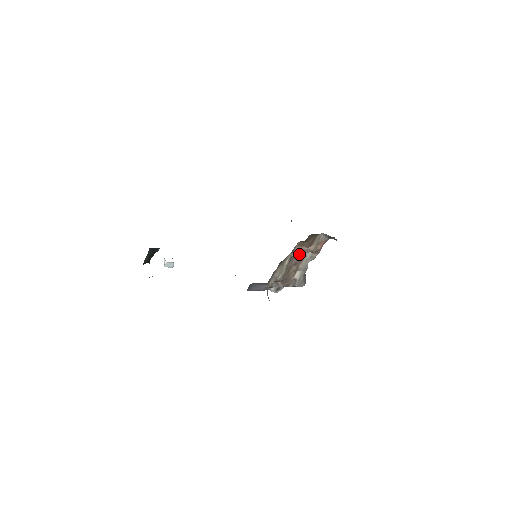
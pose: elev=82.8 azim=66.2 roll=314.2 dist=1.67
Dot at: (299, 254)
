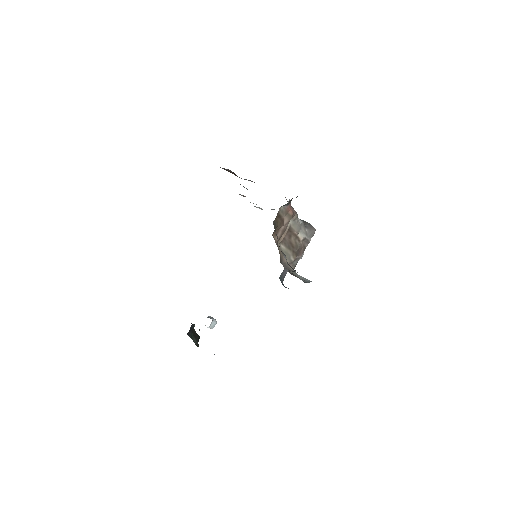
Dot at: (283, 234)
